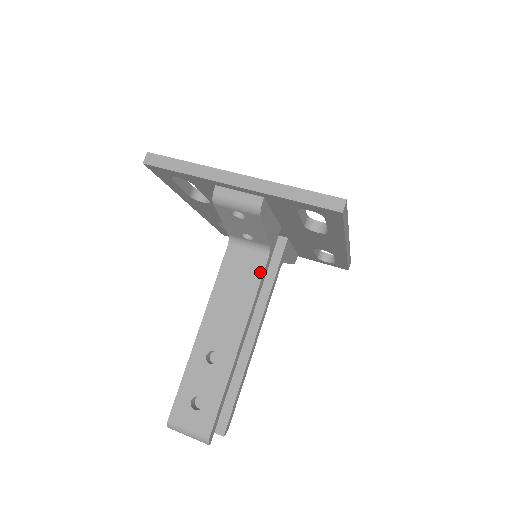
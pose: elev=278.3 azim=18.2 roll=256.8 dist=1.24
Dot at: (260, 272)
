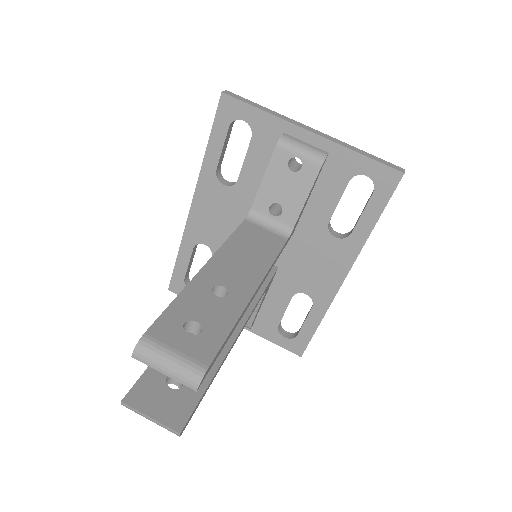
Dot at: (279, 246)
